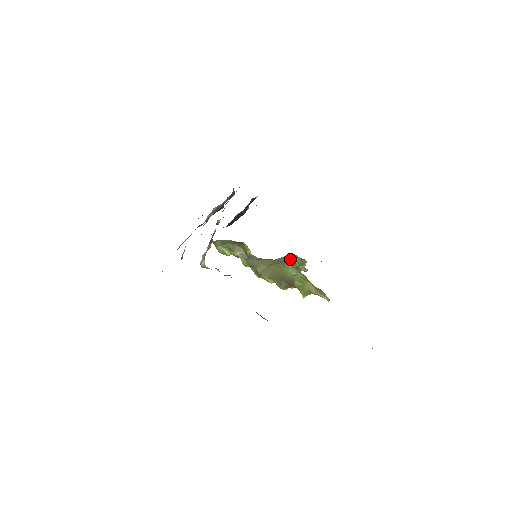
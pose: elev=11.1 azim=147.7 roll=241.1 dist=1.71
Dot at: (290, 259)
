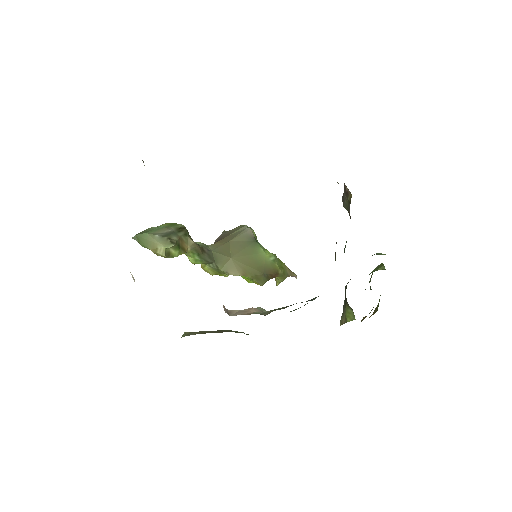
Dot at: occluded
